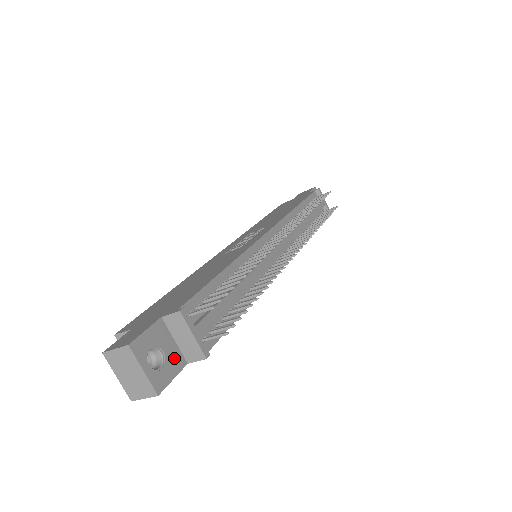
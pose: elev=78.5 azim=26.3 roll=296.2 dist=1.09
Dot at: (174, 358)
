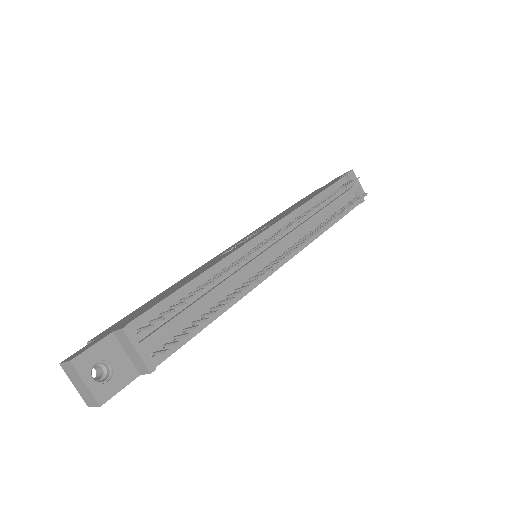
Dot at: (124, 370)
